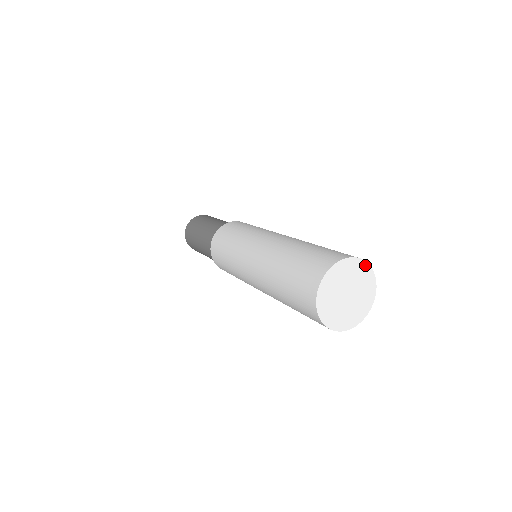
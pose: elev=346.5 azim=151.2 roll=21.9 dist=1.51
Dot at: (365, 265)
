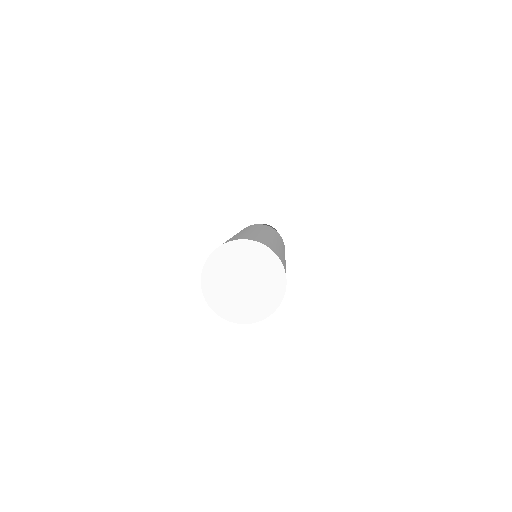
Dot at: (265, 249)
